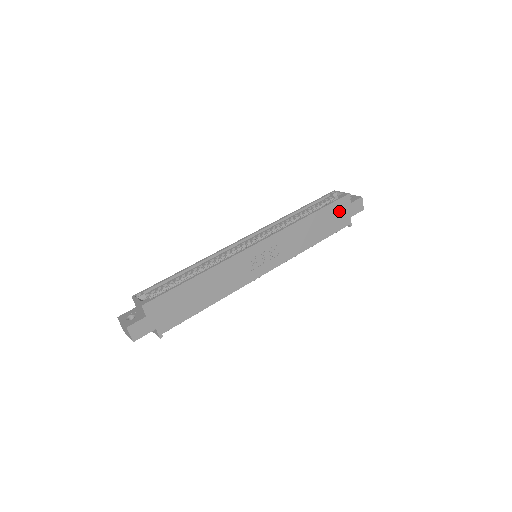
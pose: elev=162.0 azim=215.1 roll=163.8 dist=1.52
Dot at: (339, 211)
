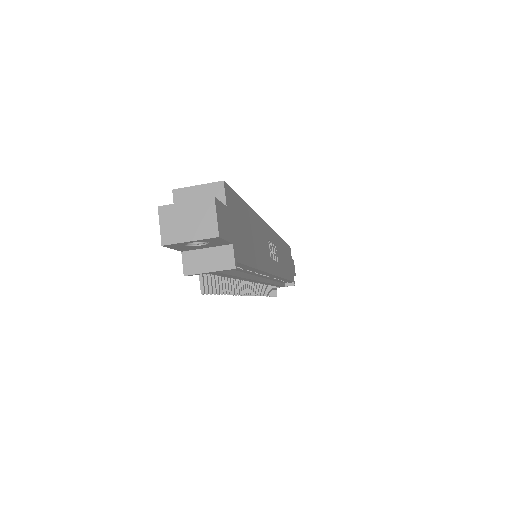
Dot at: (289, 259)
